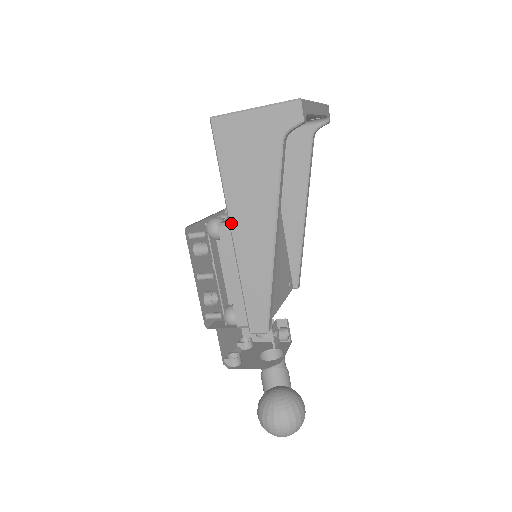
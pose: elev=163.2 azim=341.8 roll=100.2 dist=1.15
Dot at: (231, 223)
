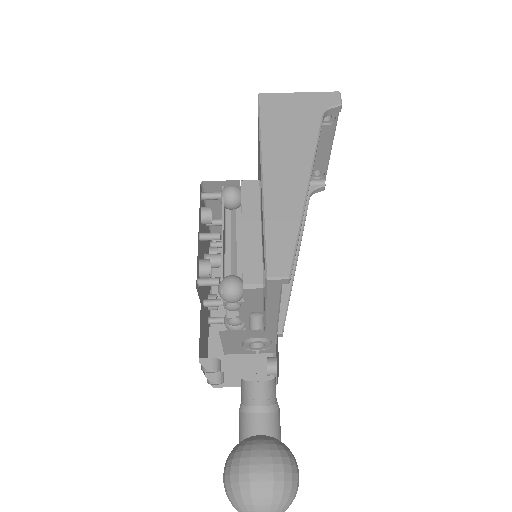
Dot at: (263, 166)
